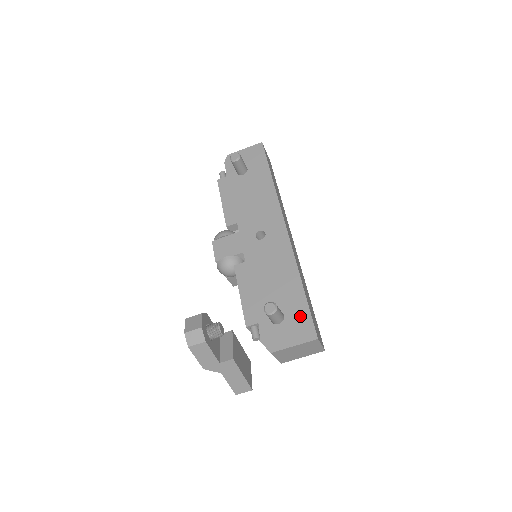
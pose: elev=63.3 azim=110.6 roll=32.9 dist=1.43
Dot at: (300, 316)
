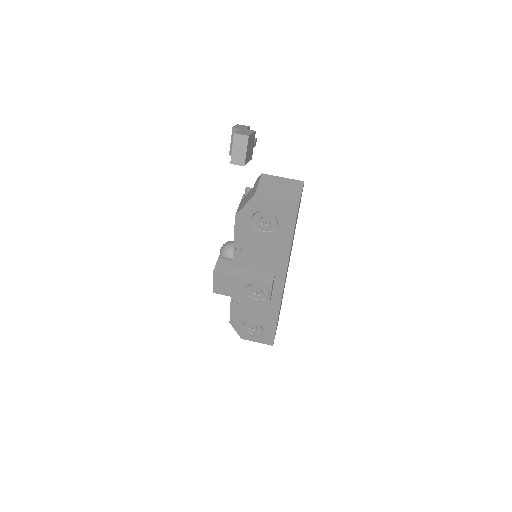
Dot at: occluded
